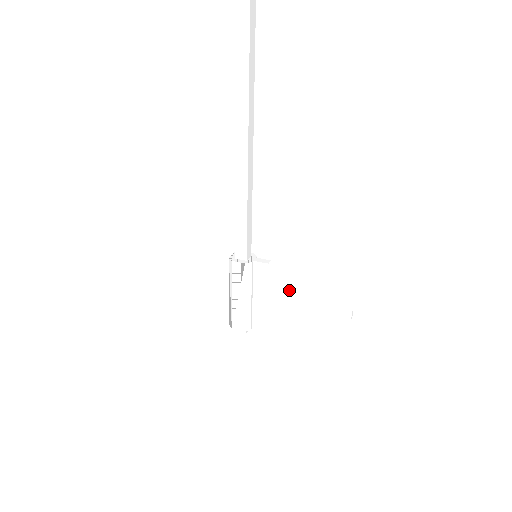
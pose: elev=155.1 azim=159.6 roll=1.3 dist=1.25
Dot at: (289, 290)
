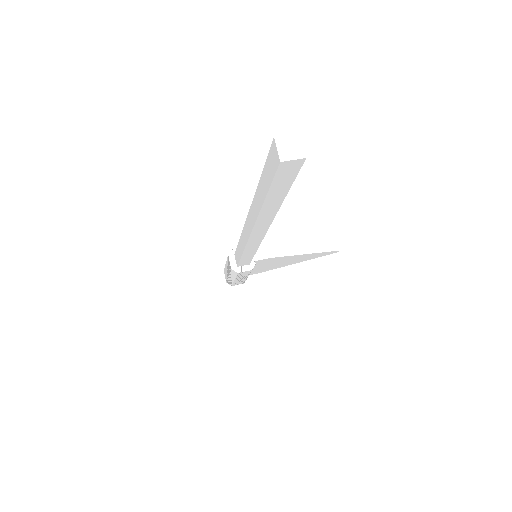
Dot at: (287, 259)
